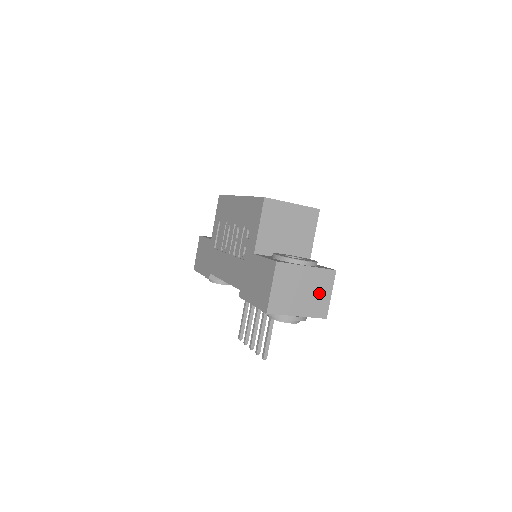
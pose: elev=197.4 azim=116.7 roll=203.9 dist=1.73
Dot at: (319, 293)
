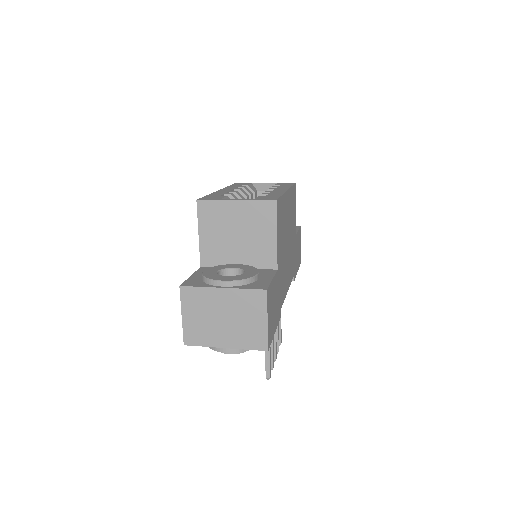
Dot at: (248, 320)
